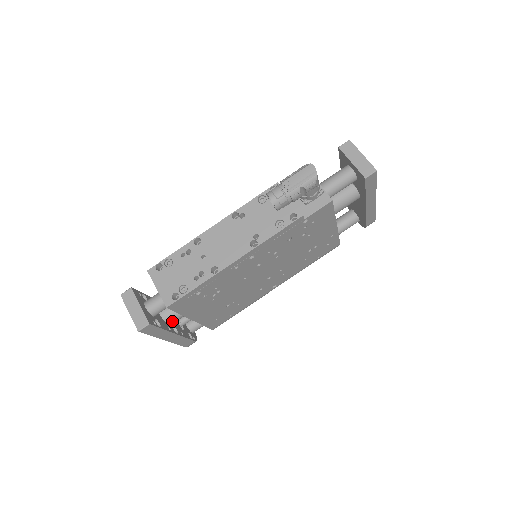
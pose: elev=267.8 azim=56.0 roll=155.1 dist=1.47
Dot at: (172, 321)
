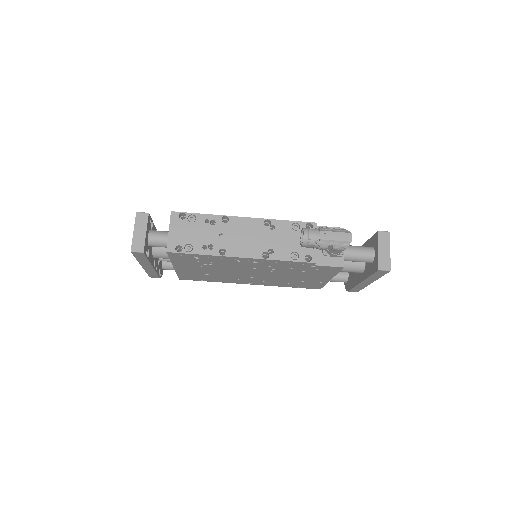
Dot at: (158, 256)
